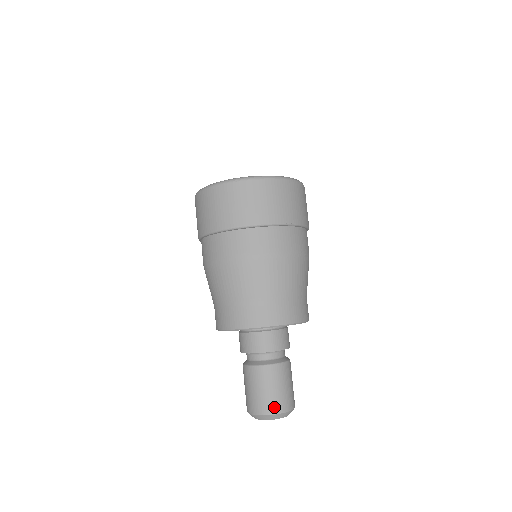
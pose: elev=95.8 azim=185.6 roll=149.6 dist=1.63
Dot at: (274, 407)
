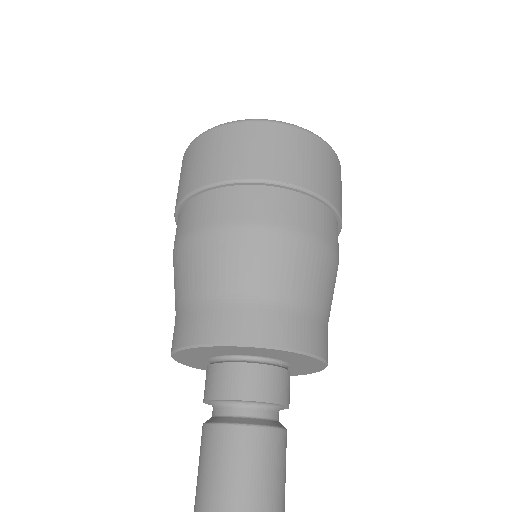
Dot at: (223, 510)
